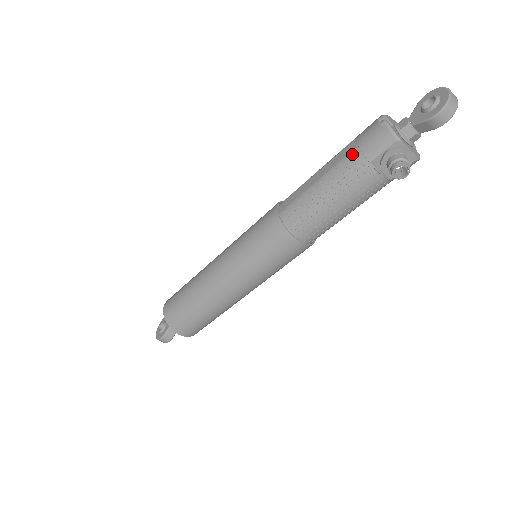
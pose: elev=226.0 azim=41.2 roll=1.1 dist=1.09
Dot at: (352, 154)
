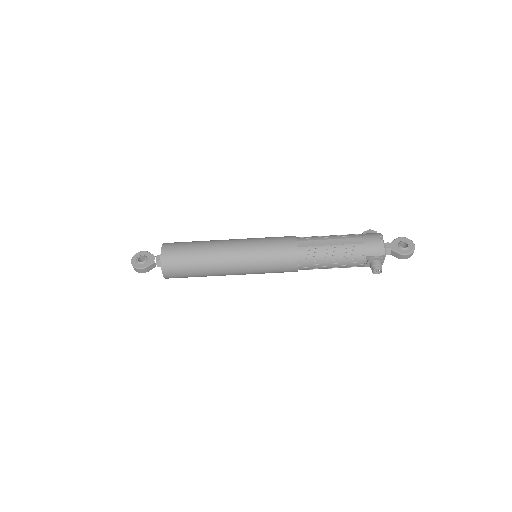
Dot at: (360, 246)
